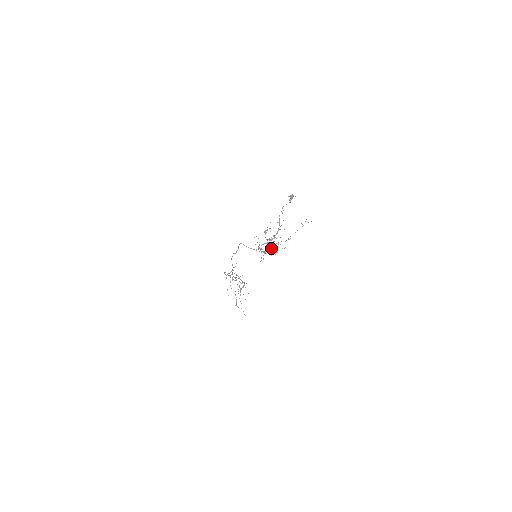
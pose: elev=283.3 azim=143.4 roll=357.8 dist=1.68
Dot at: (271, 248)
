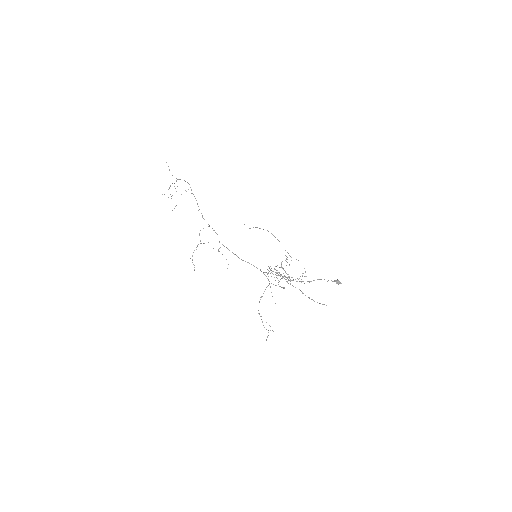
Dot at: occluded
